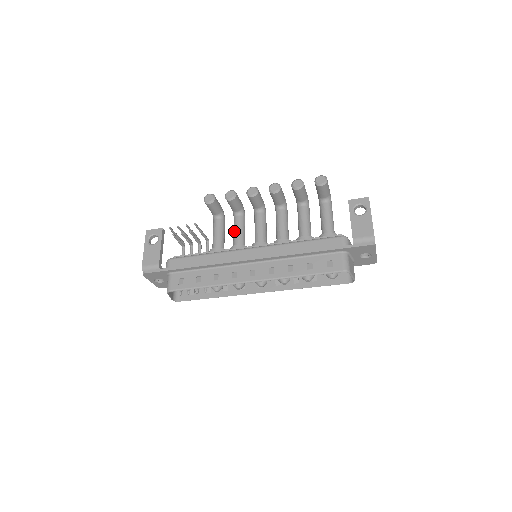
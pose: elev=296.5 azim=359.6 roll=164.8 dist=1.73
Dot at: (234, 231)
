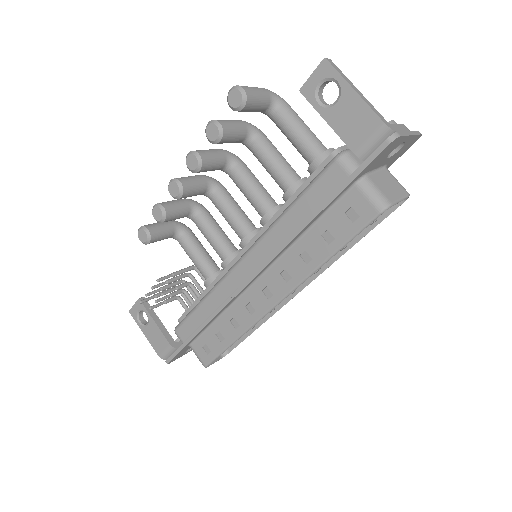
Dot at: occluded
